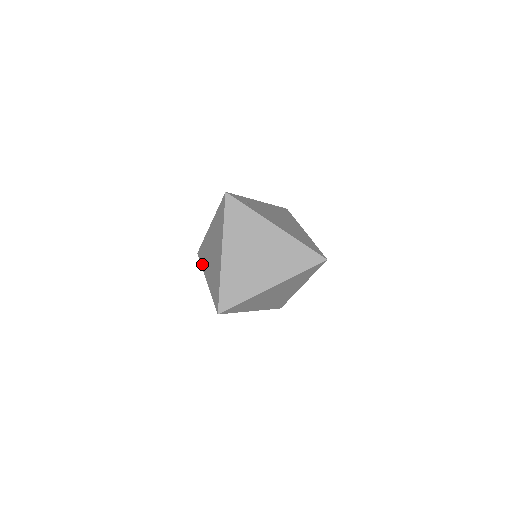
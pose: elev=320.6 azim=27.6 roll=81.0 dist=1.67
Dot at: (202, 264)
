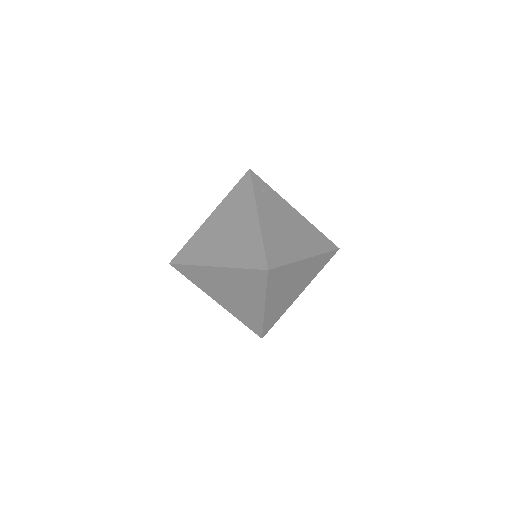
Dot at: occluded
